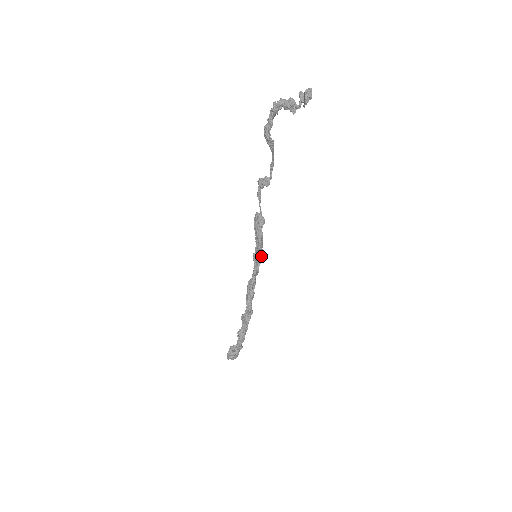
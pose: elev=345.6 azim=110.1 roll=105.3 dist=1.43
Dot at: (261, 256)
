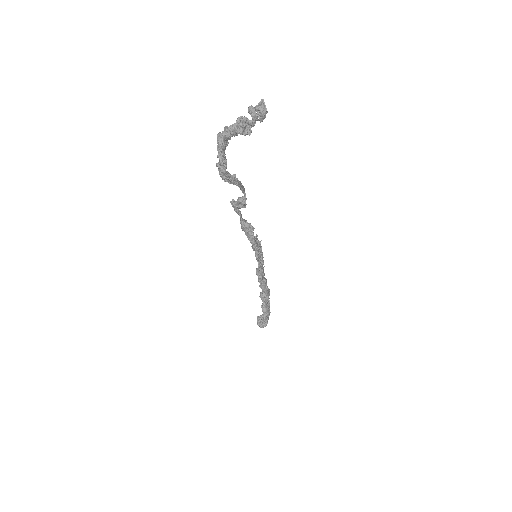
Dot at: (261, 250)
